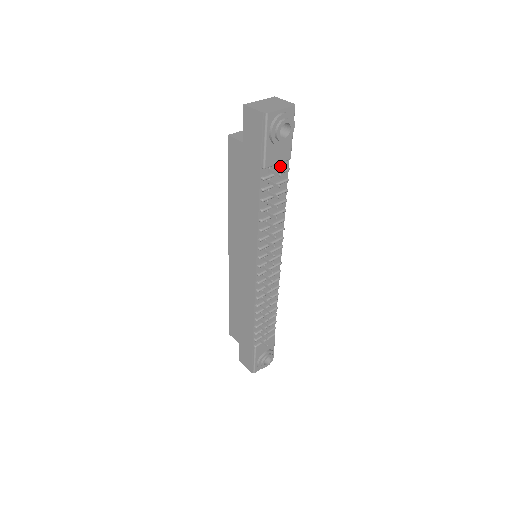
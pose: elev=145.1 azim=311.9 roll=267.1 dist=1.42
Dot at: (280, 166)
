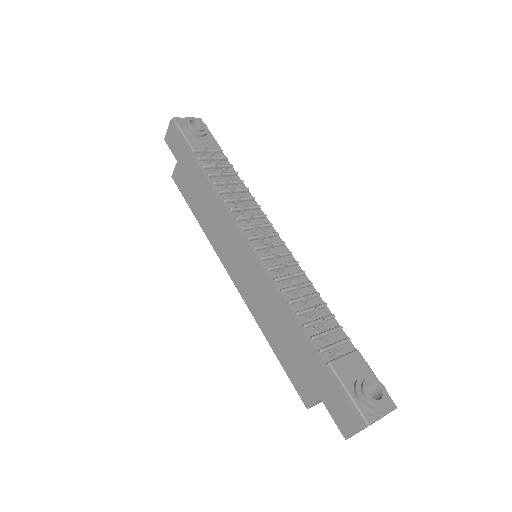
Dot at: occluded
